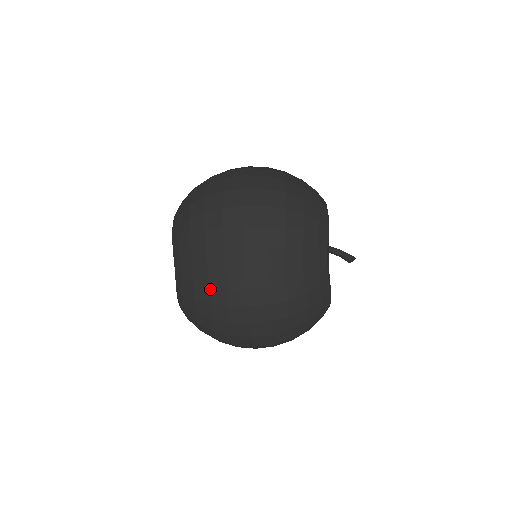
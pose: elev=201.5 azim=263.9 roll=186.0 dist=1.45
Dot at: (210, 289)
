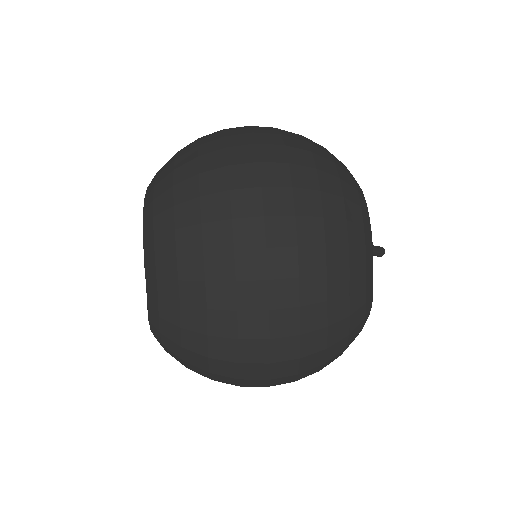
Dot at: occluded
